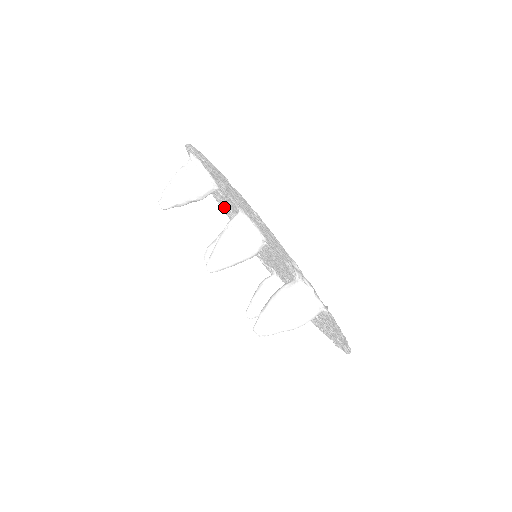
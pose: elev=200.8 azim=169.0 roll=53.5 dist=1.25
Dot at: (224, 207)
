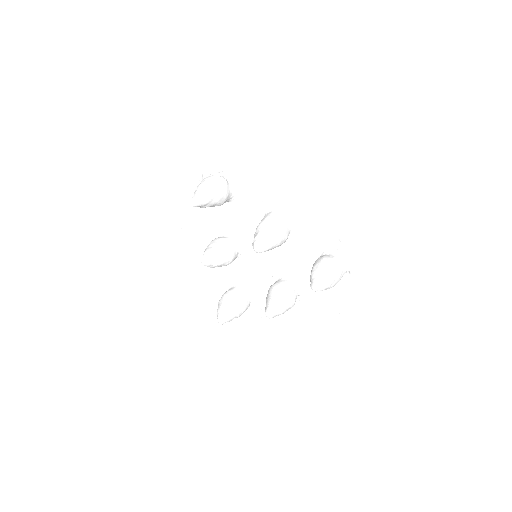
Dot at: (198, 227)
